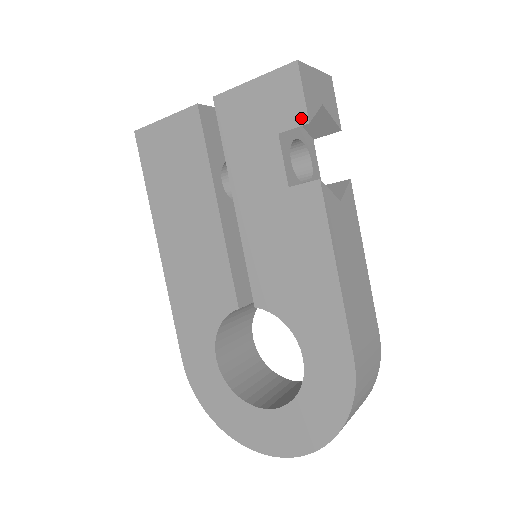
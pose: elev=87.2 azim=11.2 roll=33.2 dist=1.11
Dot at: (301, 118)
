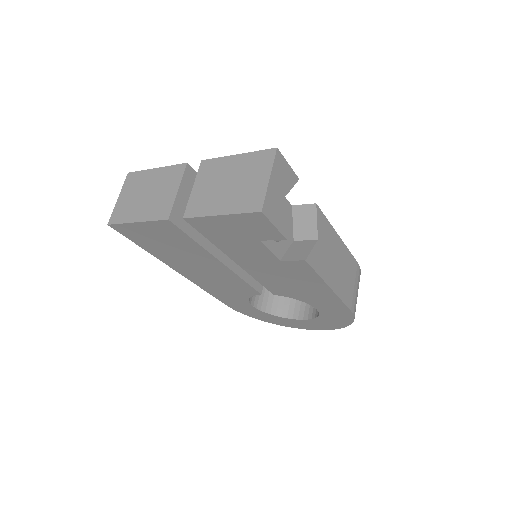
Dot at: (278, 237)
